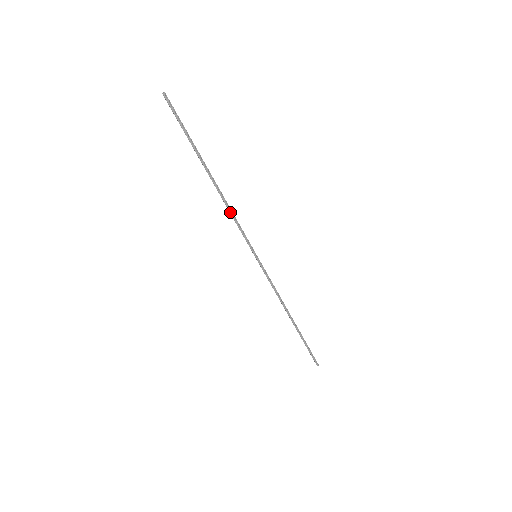
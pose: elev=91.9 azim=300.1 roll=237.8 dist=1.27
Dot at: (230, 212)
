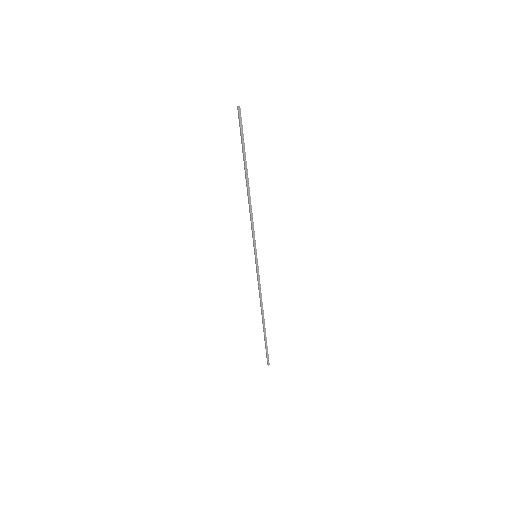
Dot at: (251, 214)
